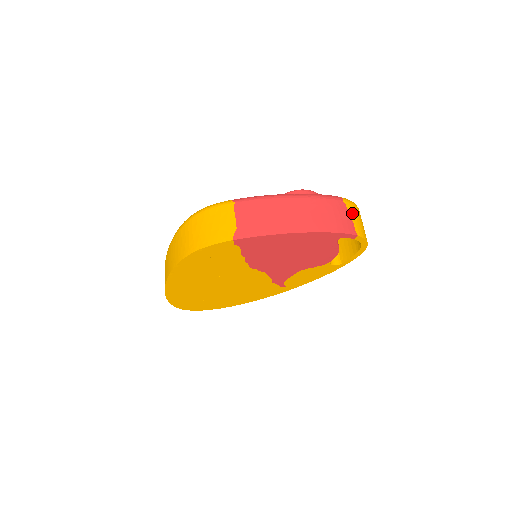
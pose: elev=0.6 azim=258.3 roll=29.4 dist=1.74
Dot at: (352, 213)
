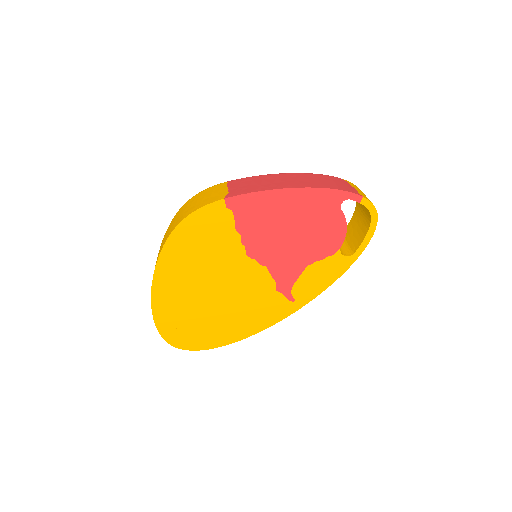
Dot at: (354, 187)
